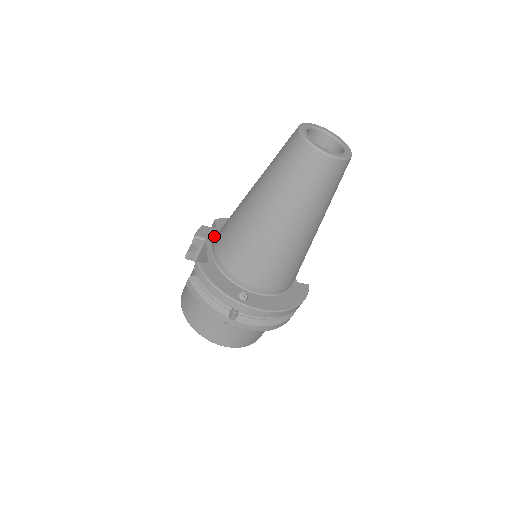
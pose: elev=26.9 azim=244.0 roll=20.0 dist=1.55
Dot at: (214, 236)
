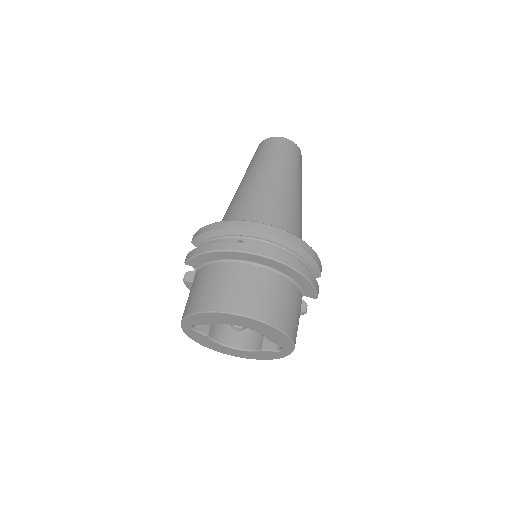
Dot at: occluded
